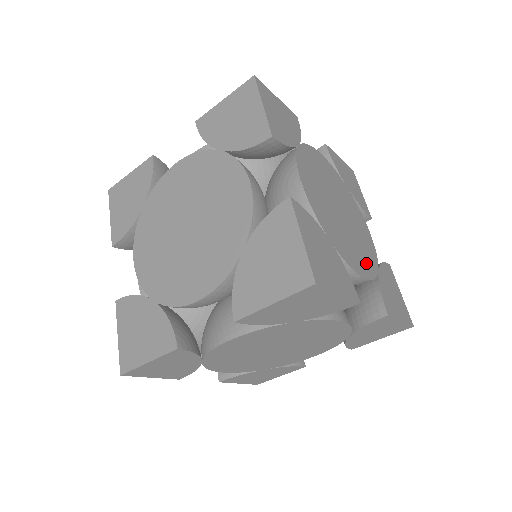
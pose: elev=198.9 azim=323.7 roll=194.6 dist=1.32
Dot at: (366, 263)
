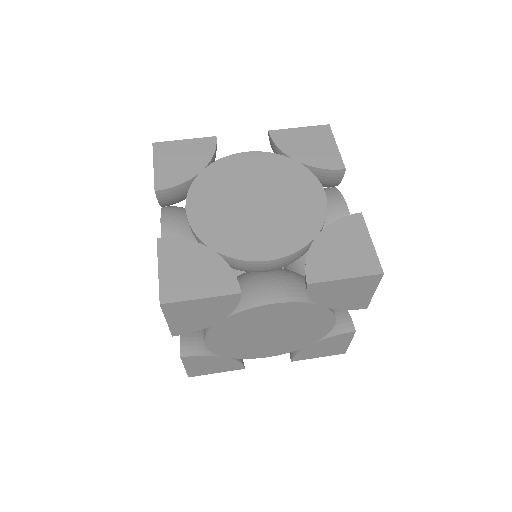
Dot at: occluded
